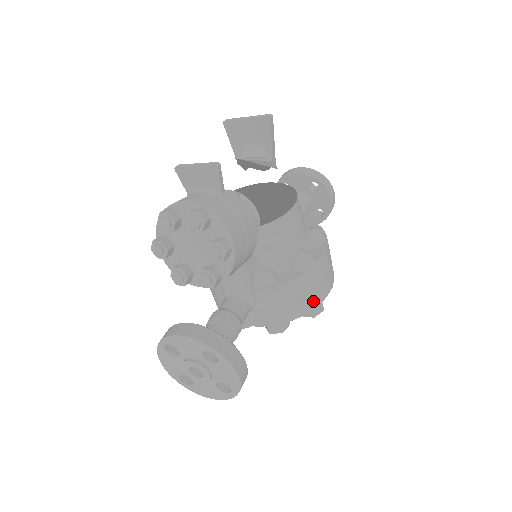
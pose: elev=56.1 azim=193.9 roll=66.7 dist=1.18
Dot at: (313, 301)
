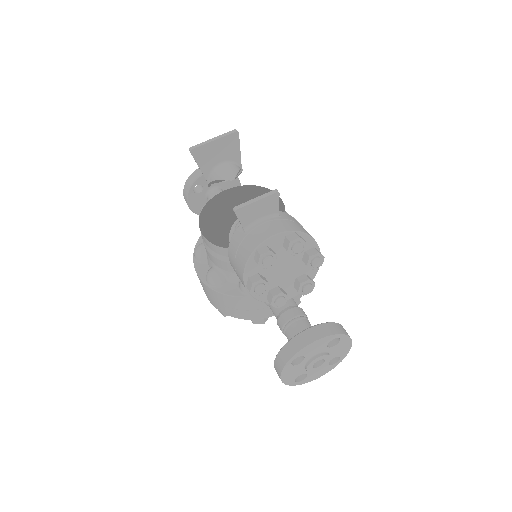
Dot at: occluded
